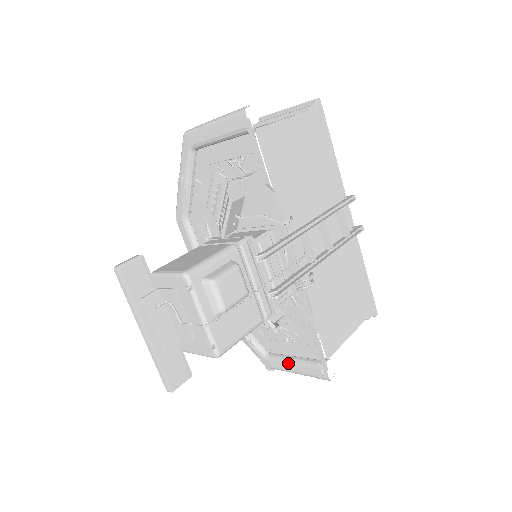
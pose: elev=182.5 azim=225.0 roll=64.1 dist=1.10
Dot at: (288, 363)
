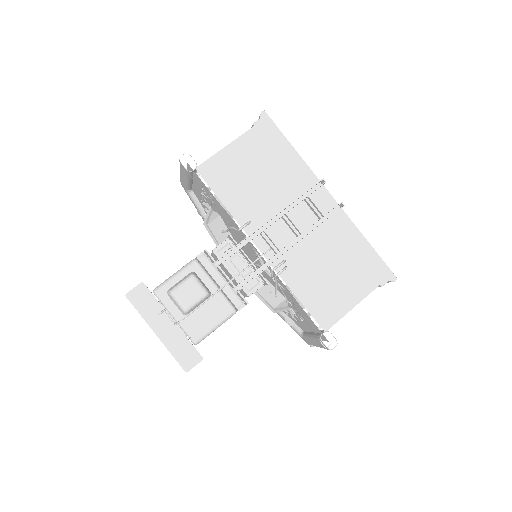
Dot at: (309, 339)
